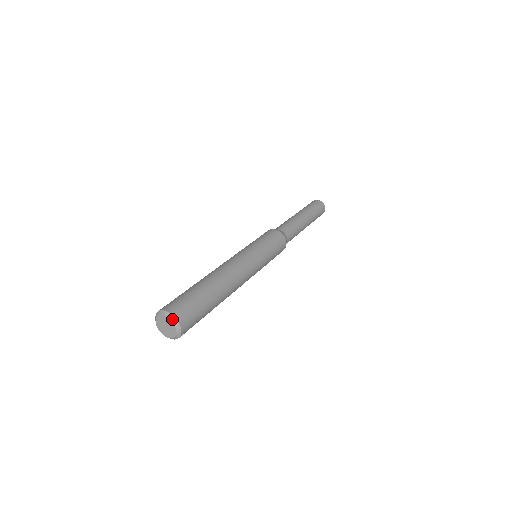
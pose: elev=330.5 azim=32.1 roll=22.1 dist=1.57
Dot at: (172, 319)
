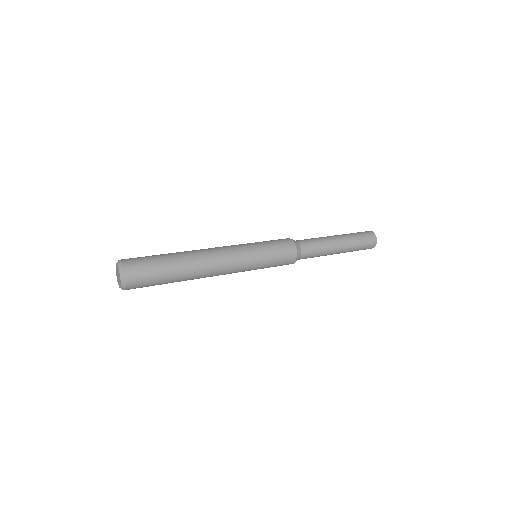
Dot at: (118, 262)
